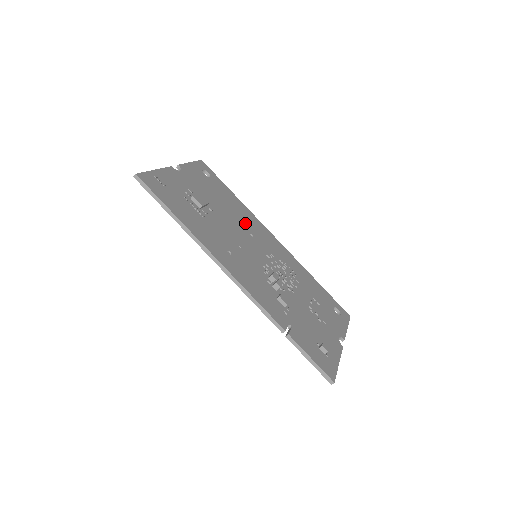
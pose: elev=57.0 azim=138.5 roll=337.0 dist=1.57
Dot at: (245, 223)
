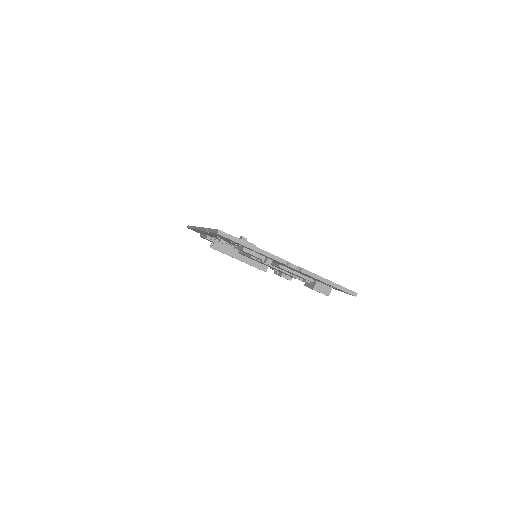
Dot at: occluded
